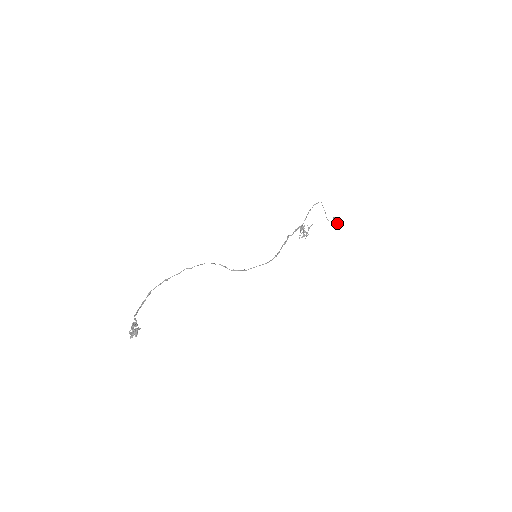
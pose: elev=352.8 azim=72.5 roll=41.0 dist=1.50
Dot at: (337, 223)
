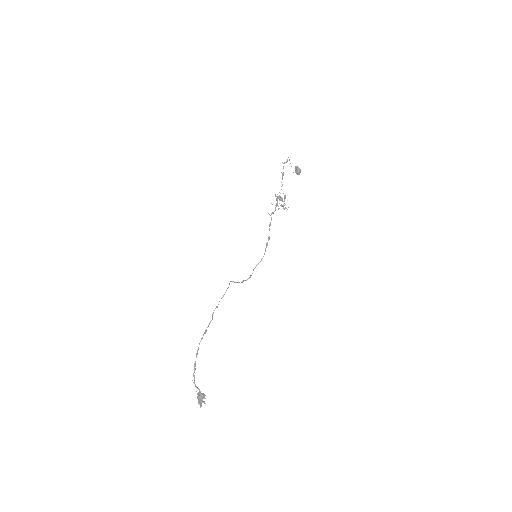
Dot at: occluded
